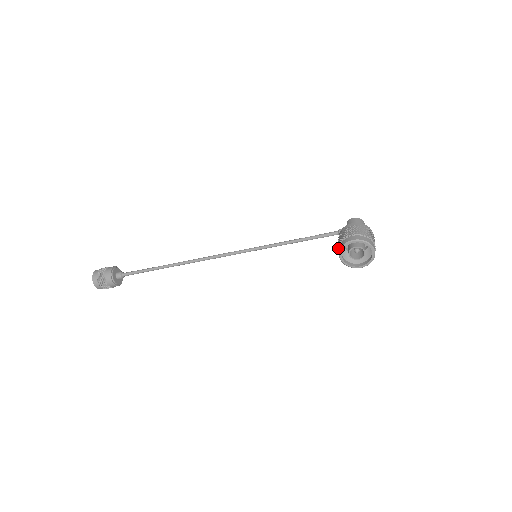
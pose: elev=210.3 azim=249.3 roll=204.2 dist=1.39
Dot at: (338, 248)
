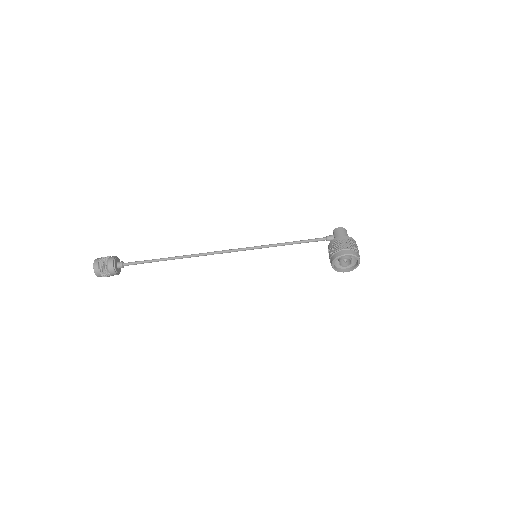
Dot at: (331, 257)
